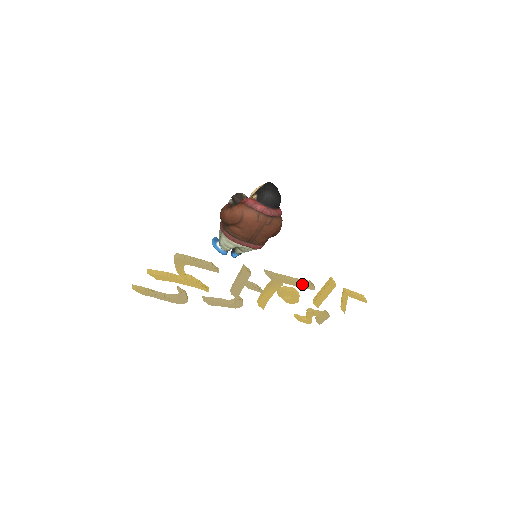
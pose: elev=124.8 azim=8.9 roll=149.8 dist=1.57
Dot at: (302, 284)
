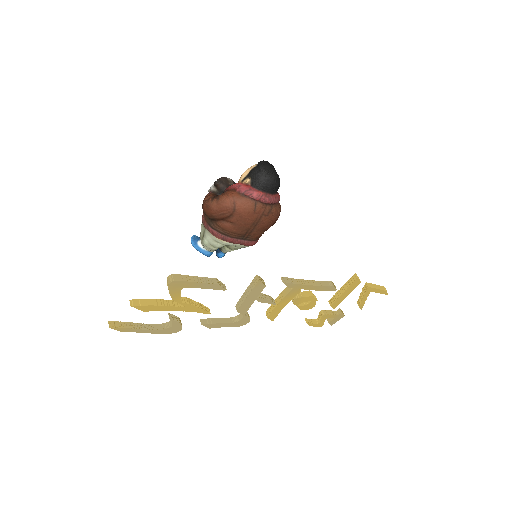
Dot at: (323, 287)
